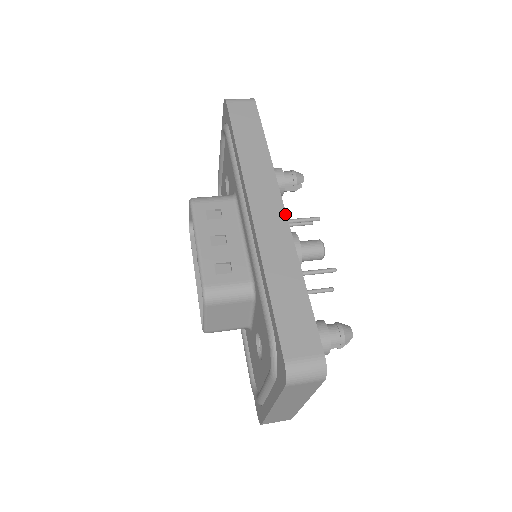
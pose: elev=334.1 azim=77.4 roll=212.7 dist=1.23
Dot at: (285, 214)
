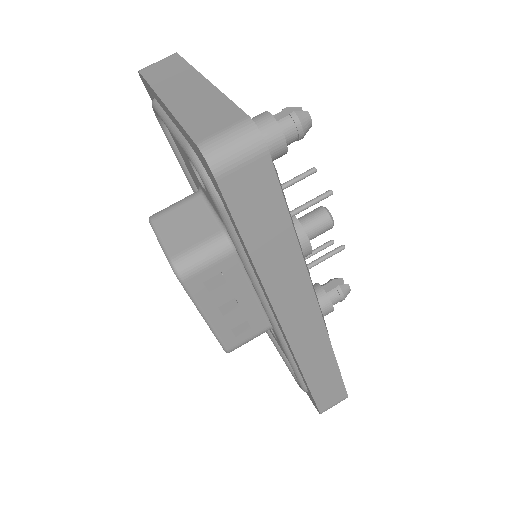
Dot at: (321, 319)
